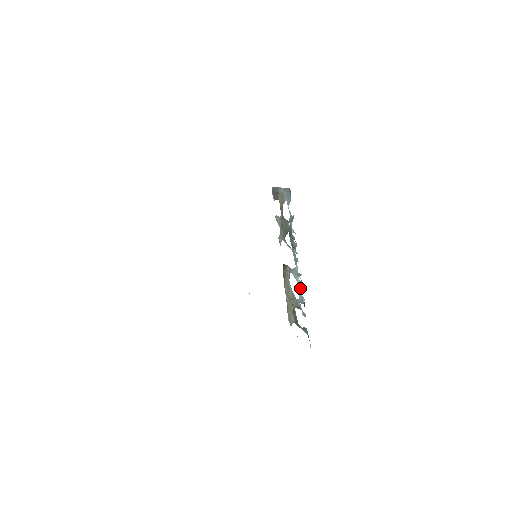
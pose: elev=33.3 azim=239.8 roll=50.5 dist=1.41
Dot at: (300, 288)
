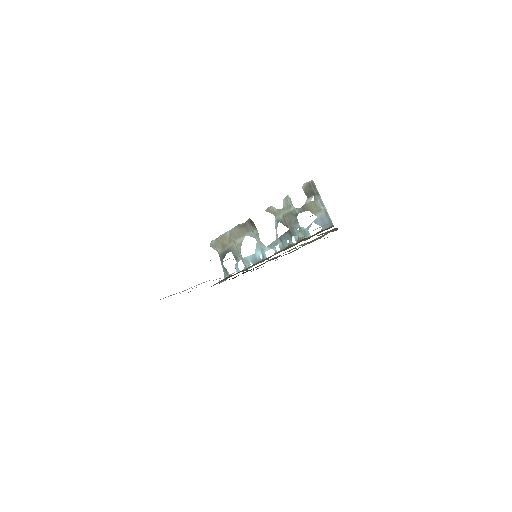
Dot at: (254, 258)
